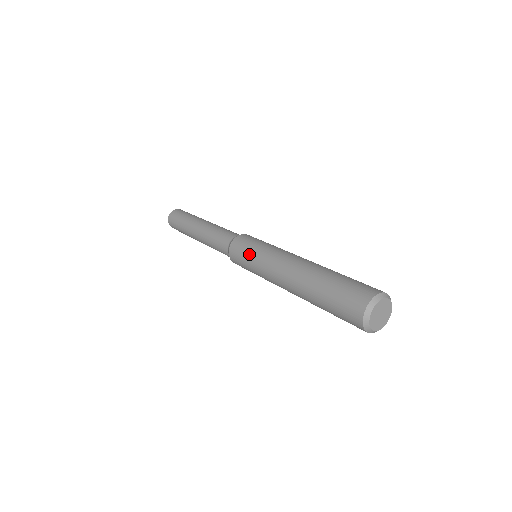
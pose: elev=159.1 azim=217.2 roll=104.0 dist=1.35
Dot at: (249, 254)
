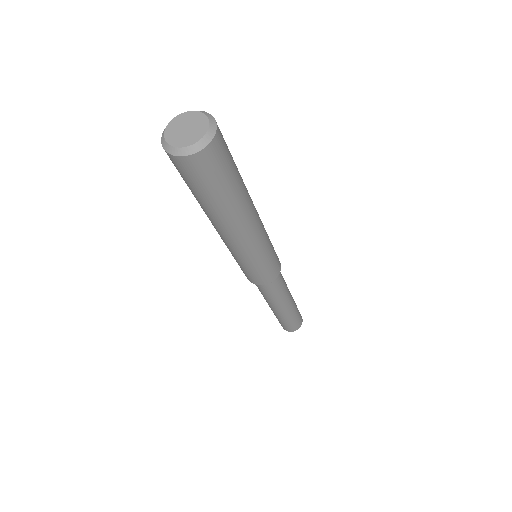
Dot at: occluded
